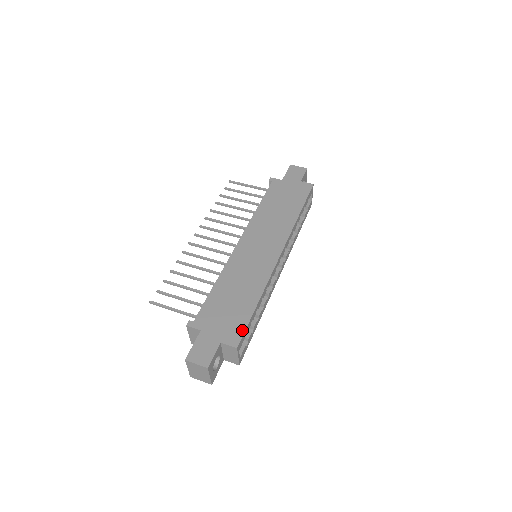
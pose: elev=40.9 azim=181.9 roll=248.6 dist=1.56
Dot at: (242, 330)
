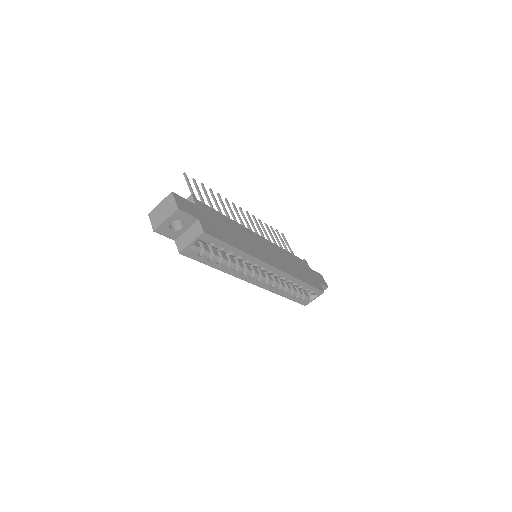
Dot at: (216, 236)
